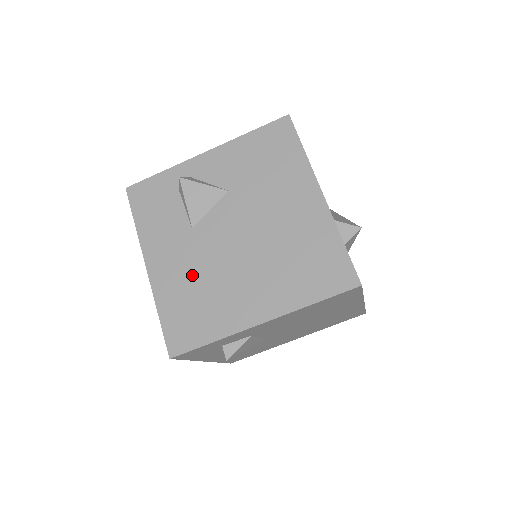
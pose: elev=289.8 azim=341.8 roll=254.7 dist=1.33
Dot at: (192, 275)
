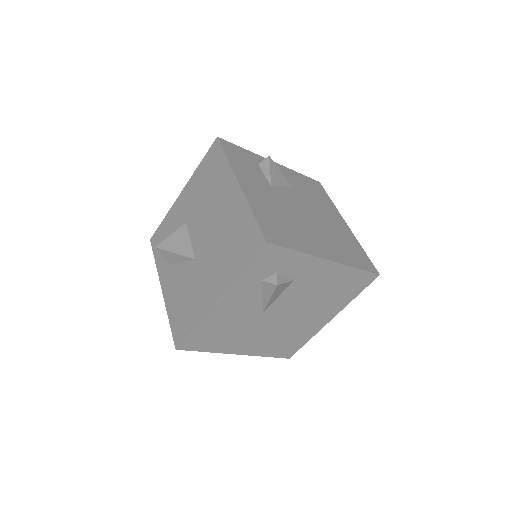
Dot at: (276, 208)
